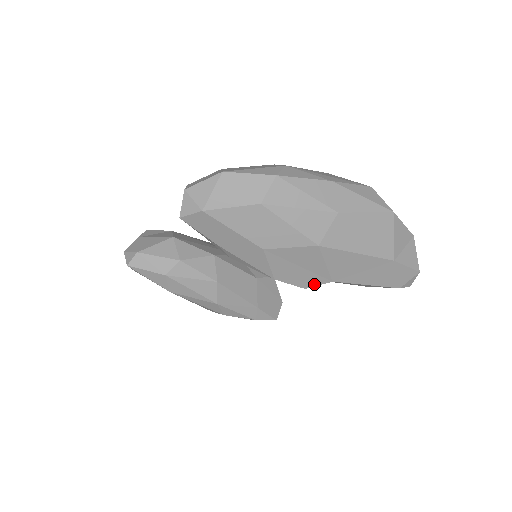
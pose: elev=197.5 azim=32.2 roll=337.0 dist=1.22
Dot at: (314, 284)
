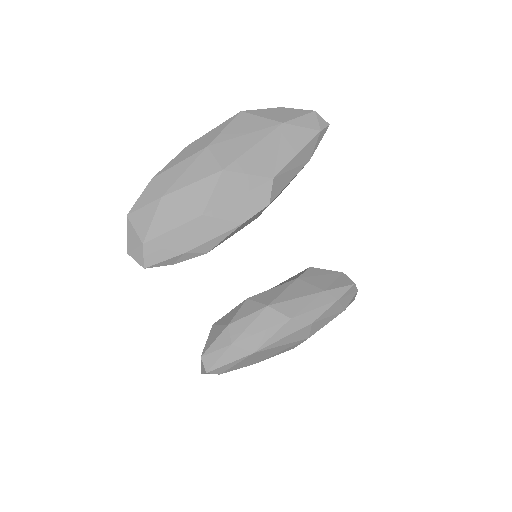
Dot at: (268, 195)
